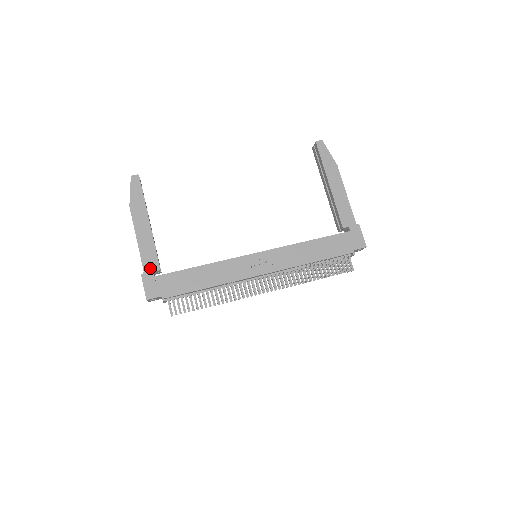
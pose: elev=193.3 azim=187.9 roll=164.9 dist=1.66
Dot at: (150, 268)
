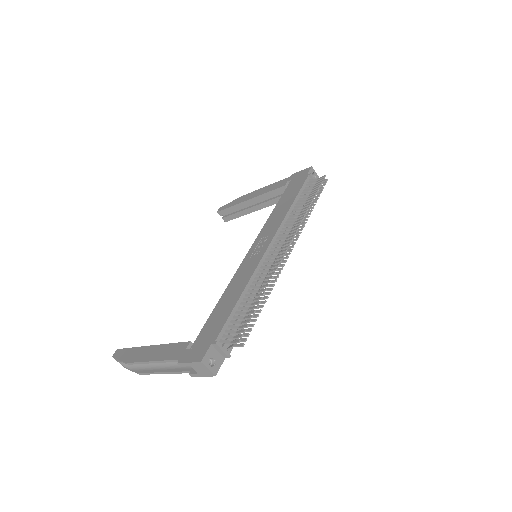
Dot at: (180, 352)
